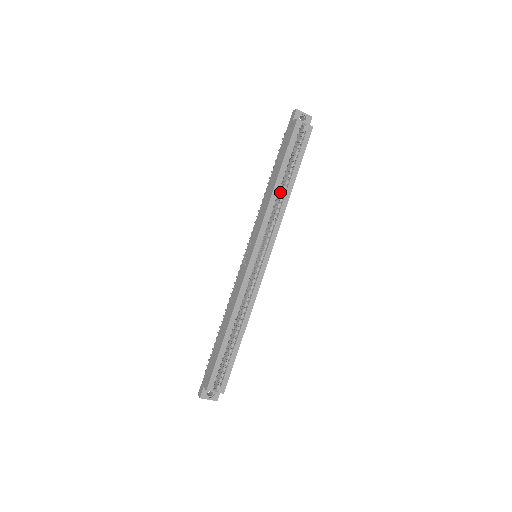
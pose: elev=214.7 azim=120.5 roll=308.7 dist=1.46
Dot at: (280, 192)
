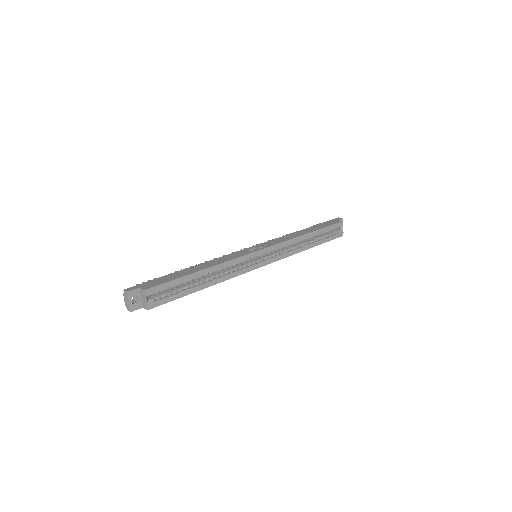
Dot at: (301, 242)
